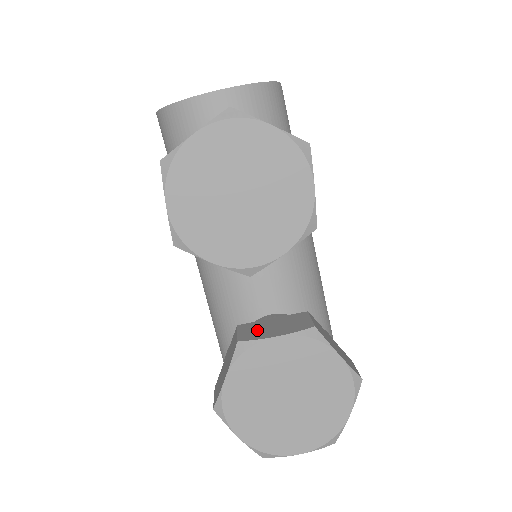
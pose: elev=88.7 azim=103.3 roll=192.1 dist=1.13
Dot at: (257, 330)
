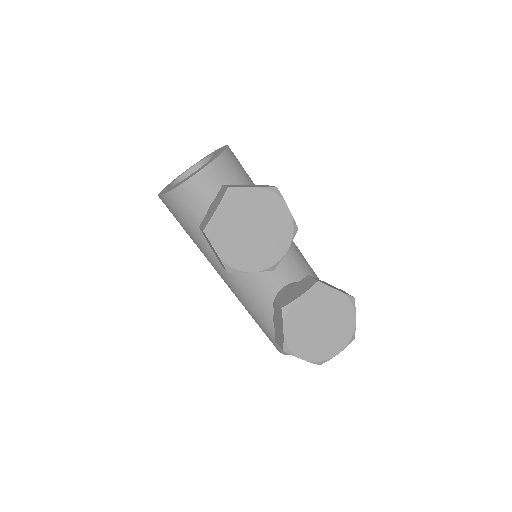
Dot at: (287, 297)
